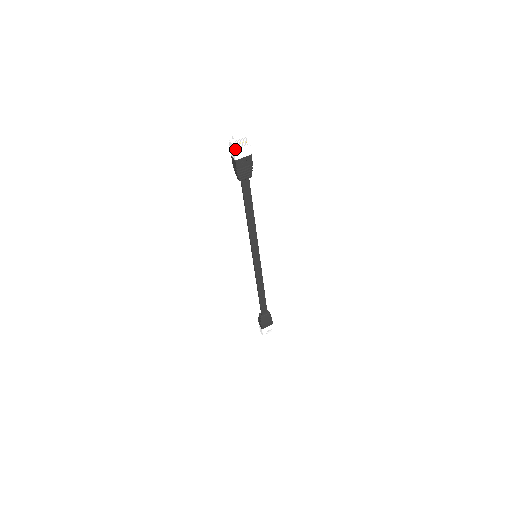
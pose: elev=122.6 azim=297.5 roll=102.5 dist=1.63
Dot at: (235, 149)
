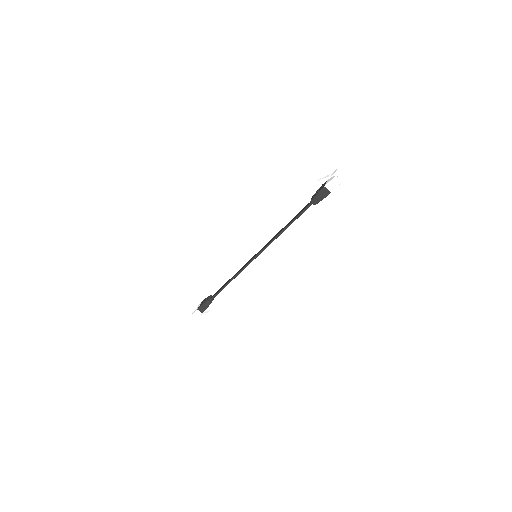
Dot at: (339, 184)
